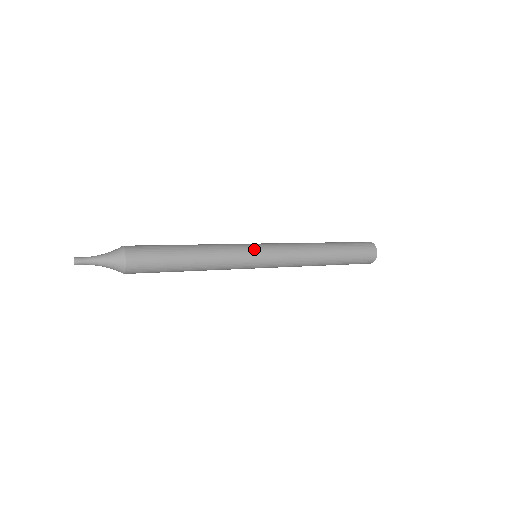
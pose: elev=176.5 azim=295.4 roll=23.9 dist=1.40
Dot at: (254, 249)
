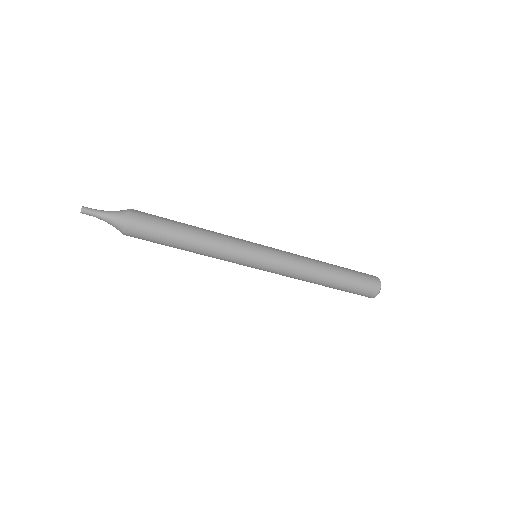
Dot at: (254, 243)
